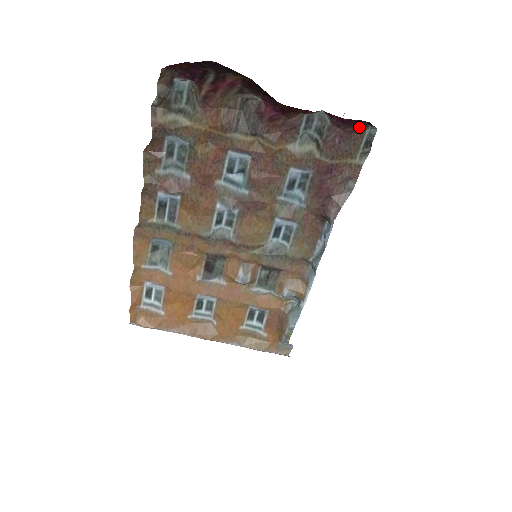
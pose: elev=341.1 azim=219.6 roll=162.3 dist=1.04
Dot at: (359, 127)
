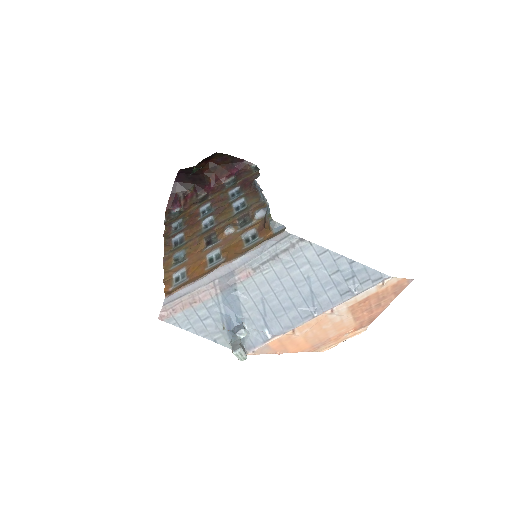
Dot at: (246, 167)
